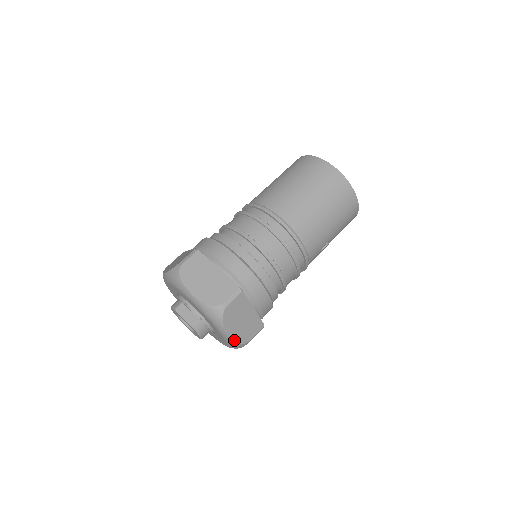
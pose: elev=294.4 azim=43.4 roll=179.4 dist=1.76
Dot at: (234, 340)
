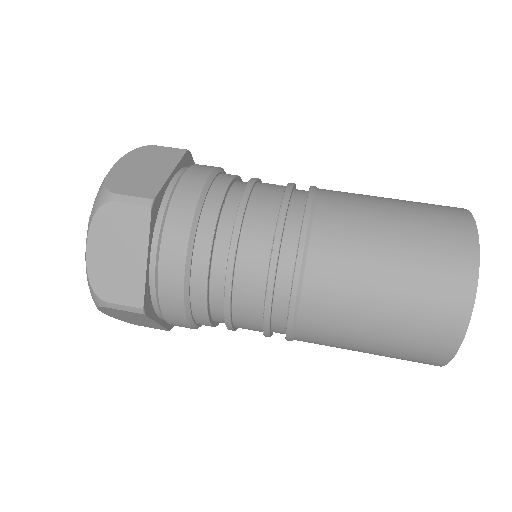
Dot at: (114, 317)
